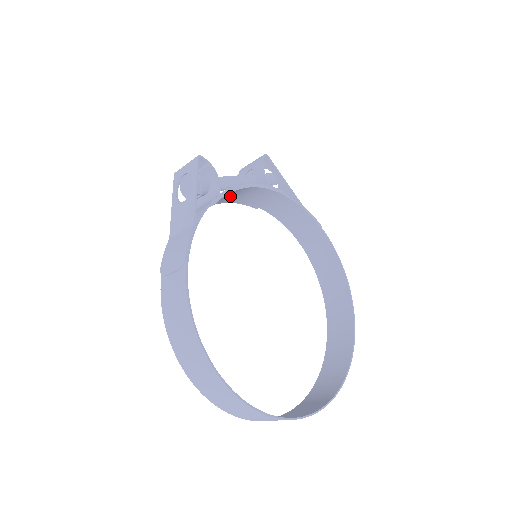
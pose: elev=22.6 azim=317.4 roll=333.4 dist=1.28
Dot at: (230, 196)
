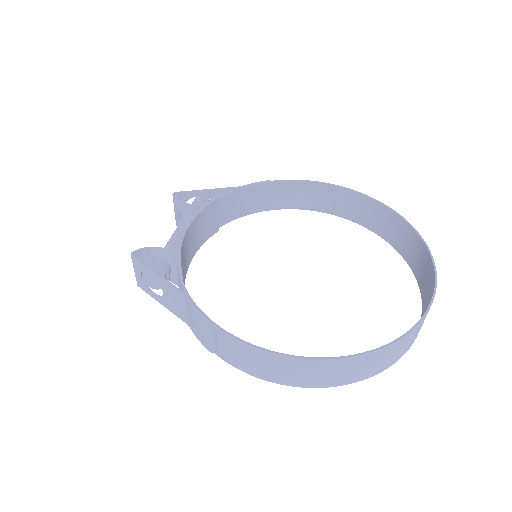
Dot at: (188, 247)
